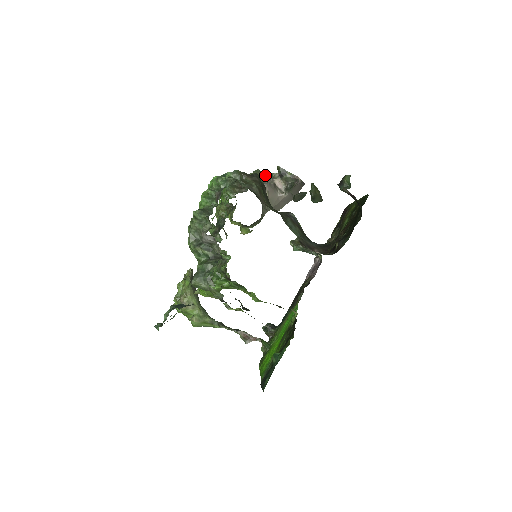
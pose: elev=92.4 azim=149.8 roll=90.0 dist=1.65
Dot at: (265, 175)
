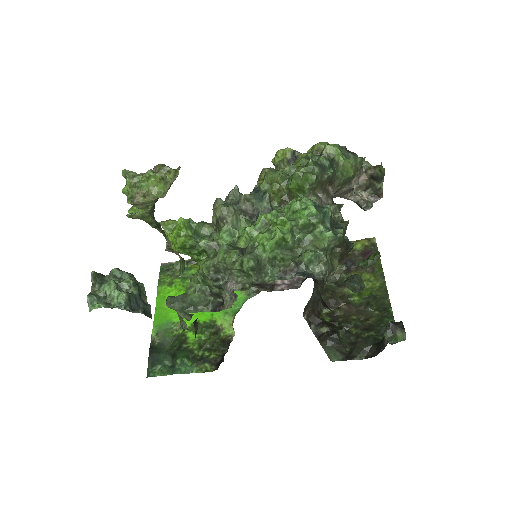
Dot at: occluded
